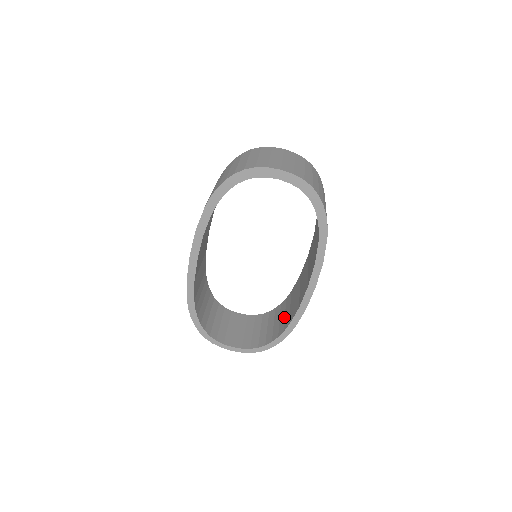
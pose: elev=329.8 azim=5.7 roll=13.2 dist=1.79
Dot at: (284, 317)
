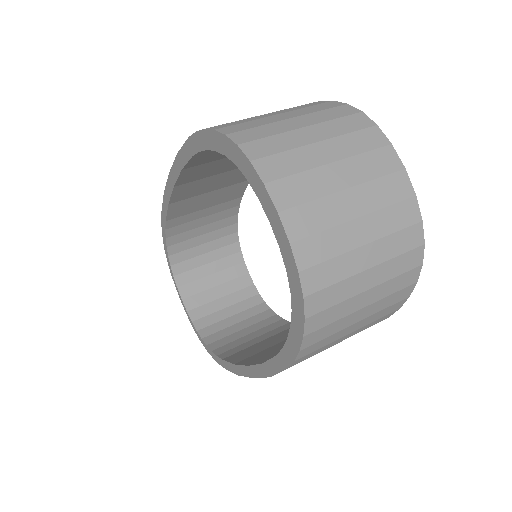
Dot at: (247, 340)
